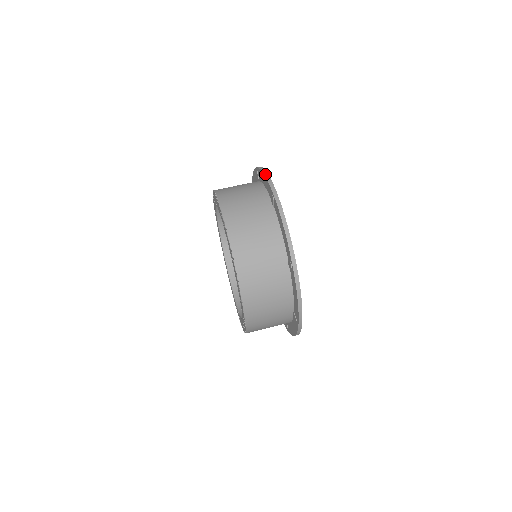
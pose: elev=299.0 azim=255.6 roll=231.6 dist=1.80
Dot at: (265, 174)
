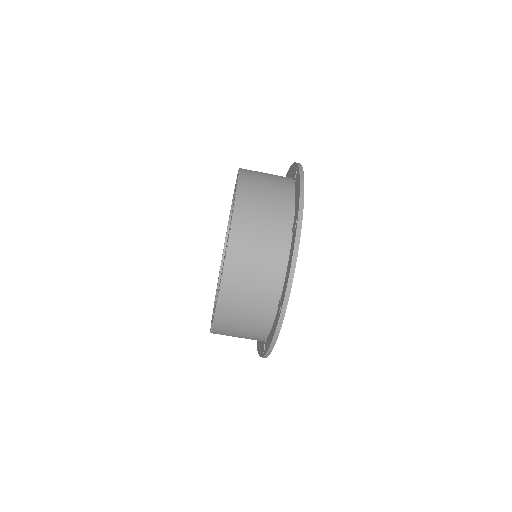
Dot at: (301, 188)
